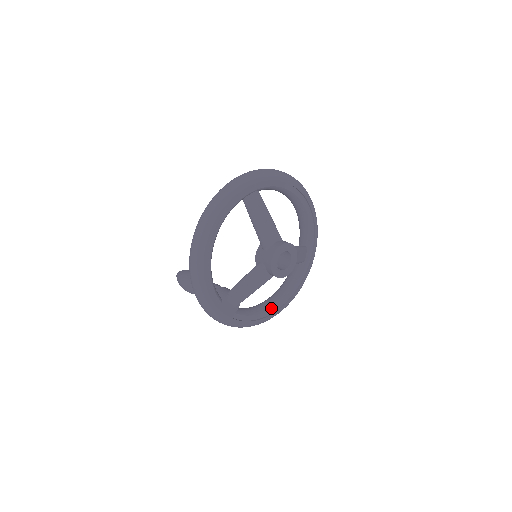
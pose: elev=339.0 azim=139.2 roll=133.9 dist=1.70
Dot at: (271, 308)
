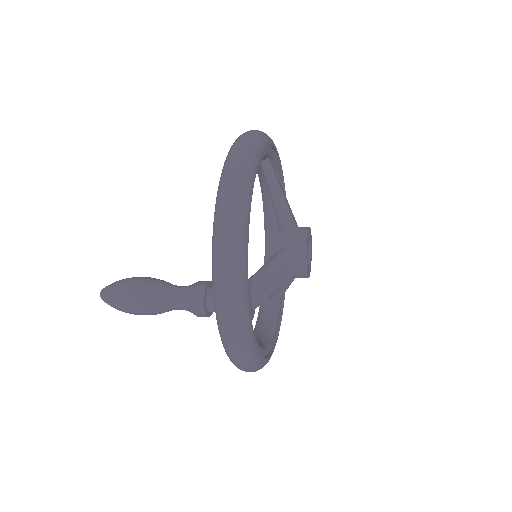
Dot at: (265, 348)
